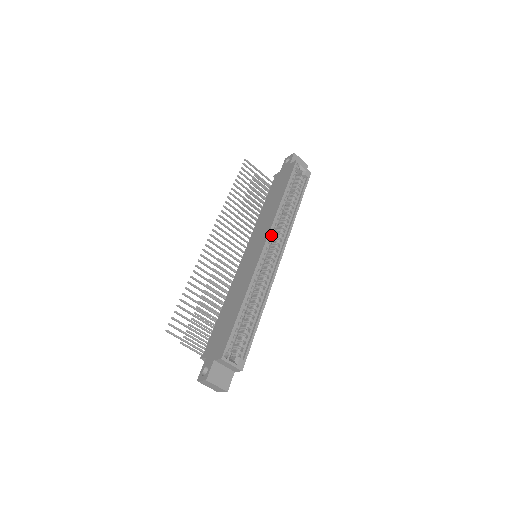
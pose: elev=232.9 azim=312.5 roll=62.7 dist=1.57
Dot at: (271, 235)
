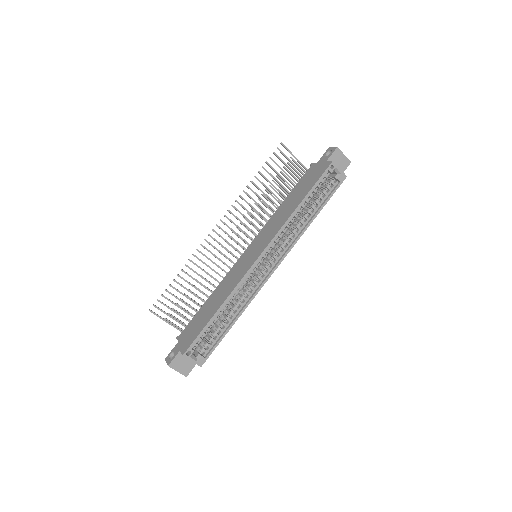
Dot at: occluded
